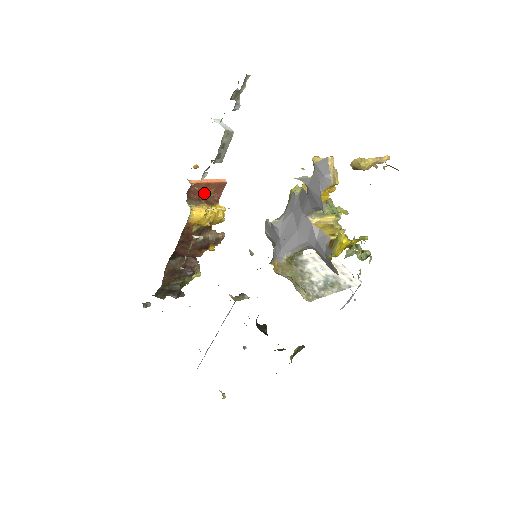
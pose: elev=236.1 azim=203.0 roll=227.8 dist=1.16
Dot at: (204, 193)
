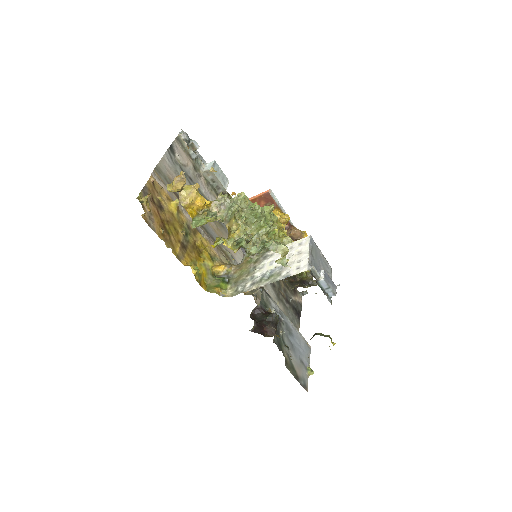
Dot at: occluded
